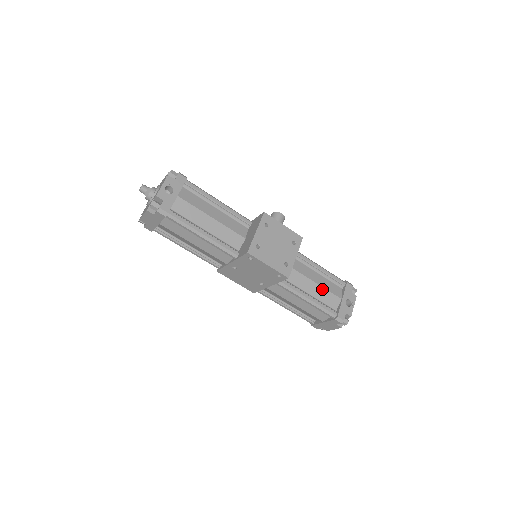
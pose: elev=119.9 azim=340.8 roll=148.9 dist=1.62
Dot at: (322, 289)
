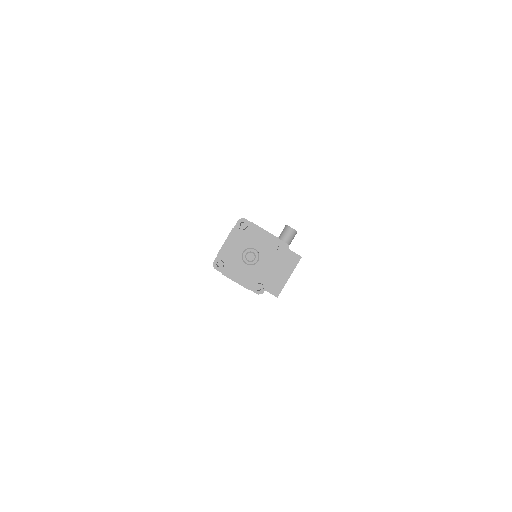
Dot at: occluded
